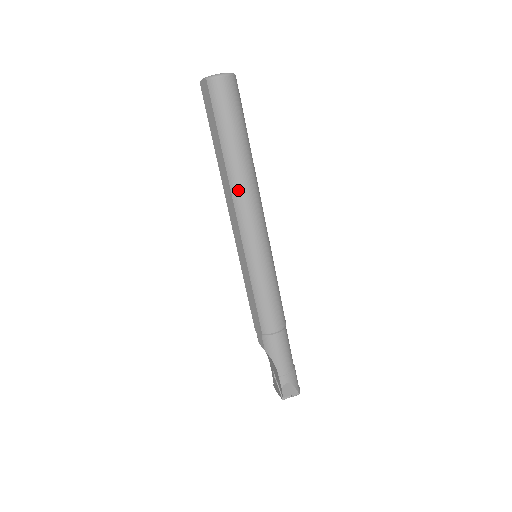
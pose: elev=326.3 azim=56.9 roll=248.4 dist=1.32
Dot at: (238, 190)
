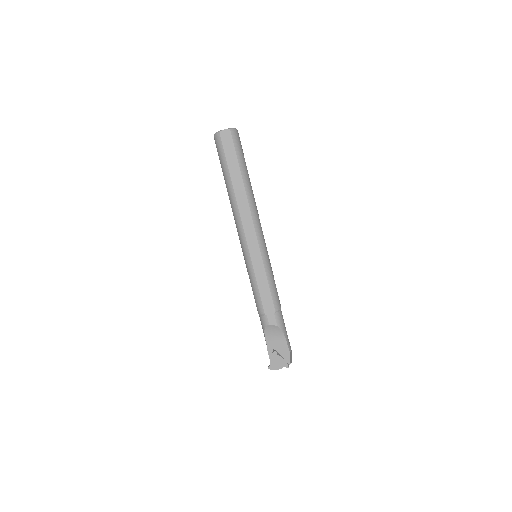
Dot at: (253, 204)
